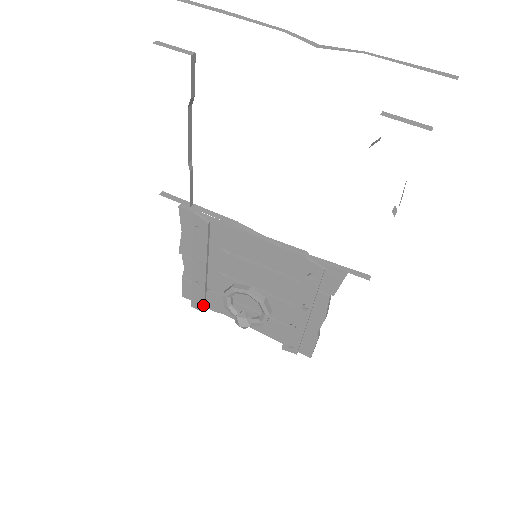
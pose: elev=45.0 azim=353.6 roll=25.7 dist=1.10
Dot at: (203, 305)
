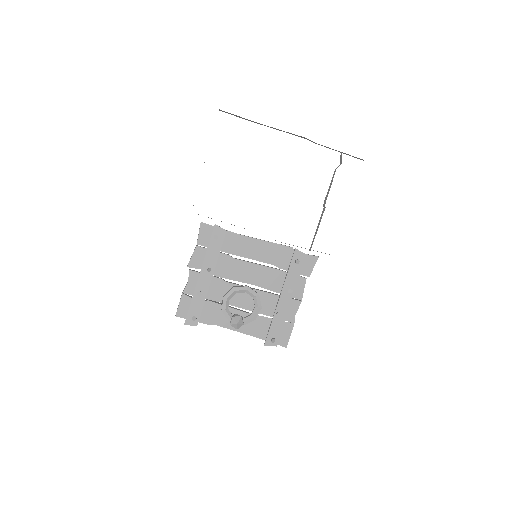
Dot at: (199, 317)
